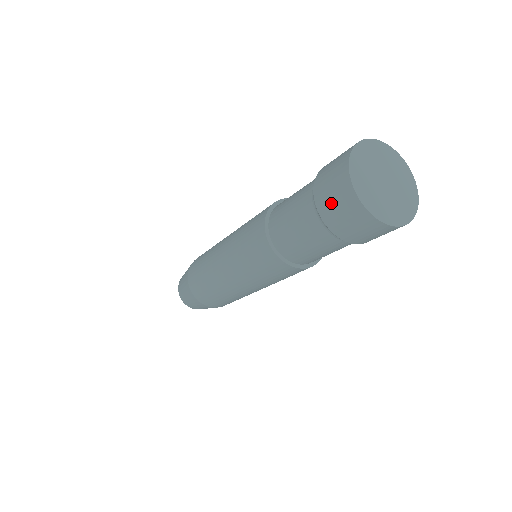
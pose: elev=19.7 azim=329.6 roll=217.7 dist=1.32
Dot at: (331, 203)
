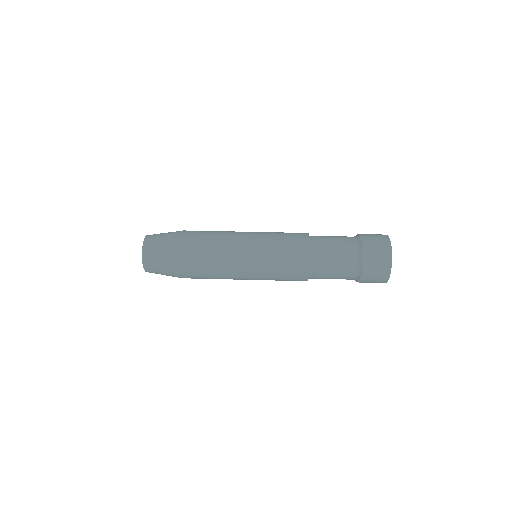
Dot at: (370, 281)
